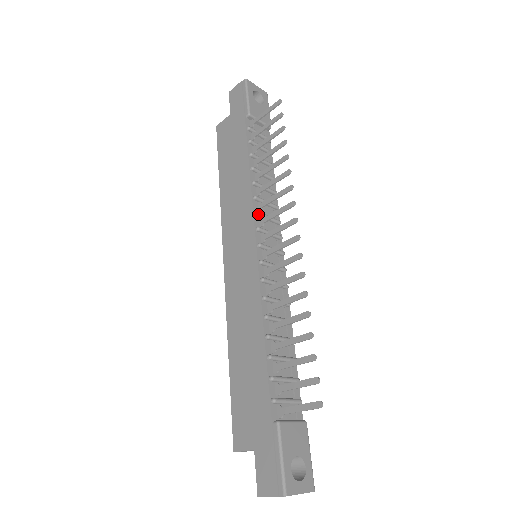
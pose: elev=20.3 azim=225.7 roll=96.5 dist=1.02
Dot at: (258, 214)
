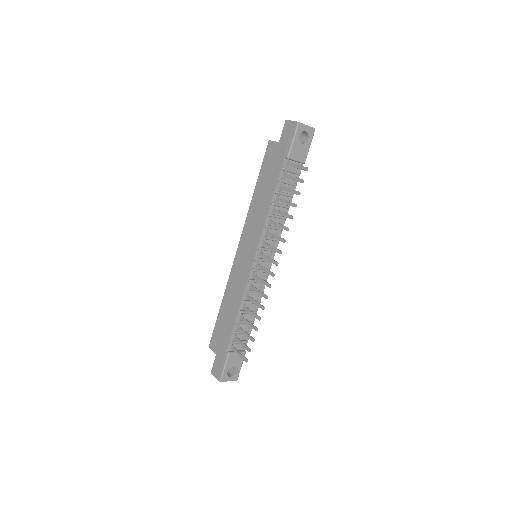
Dot at: (263, 239)
